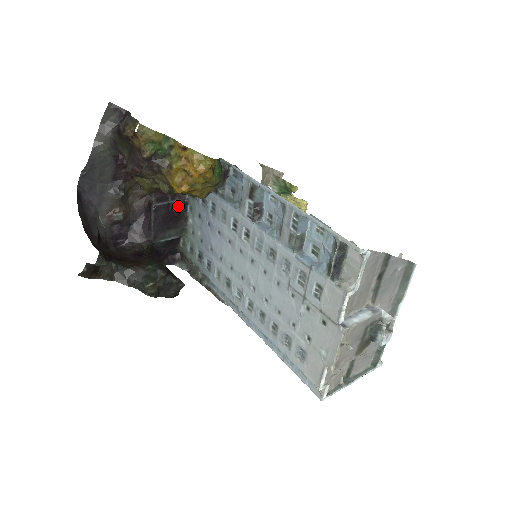
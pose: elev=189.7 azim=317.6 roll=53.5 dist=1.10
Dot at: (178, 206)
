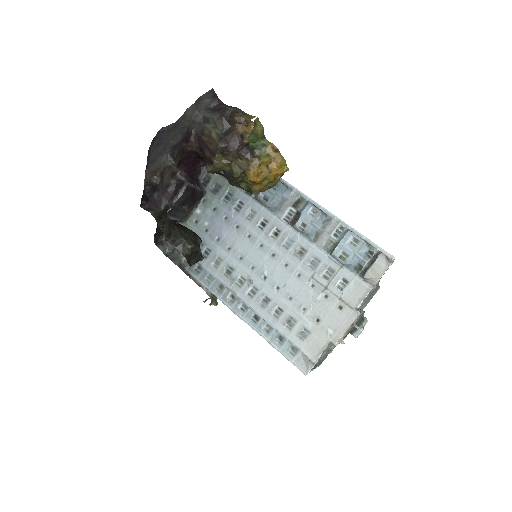
Dot at: (198, 194)
